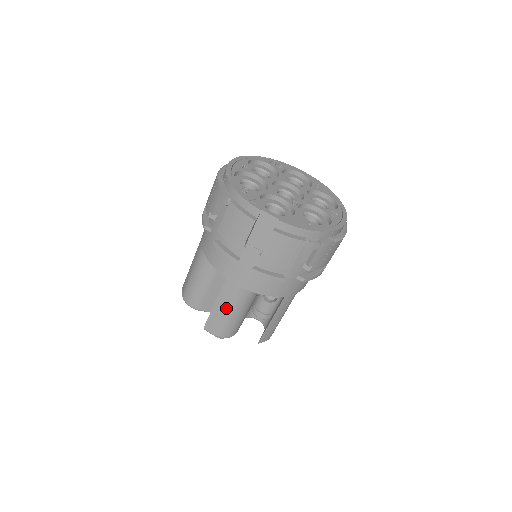
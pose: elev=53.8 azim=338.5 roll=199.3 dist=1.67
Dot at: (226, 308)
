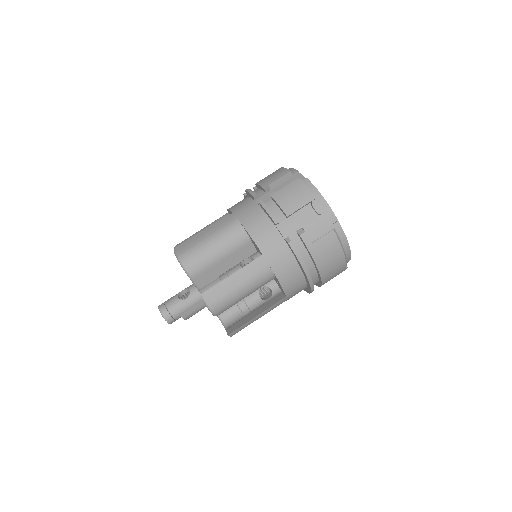
Dot at: (211, 234)
